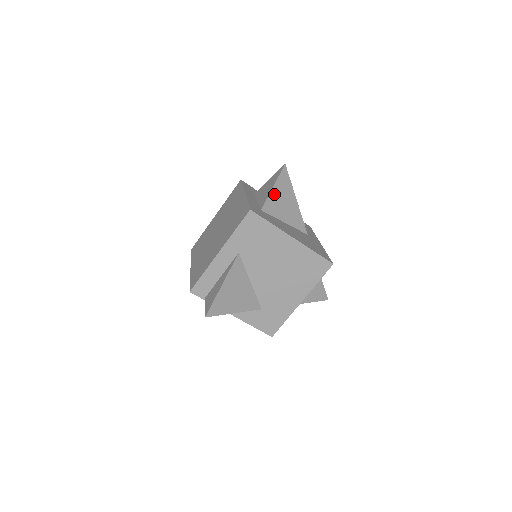
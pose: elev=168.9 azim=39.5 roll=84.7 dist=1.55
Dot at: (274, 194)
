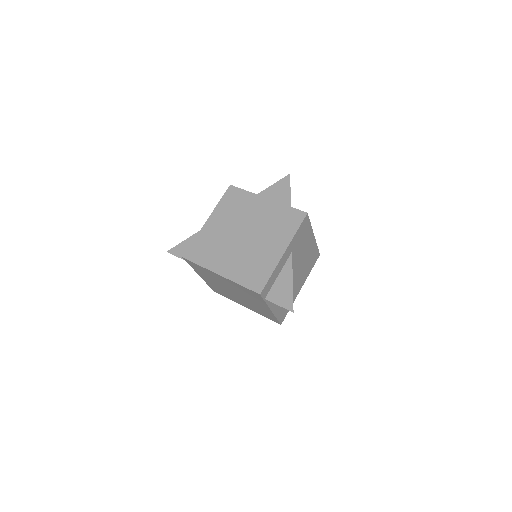
Dot at: occluded
